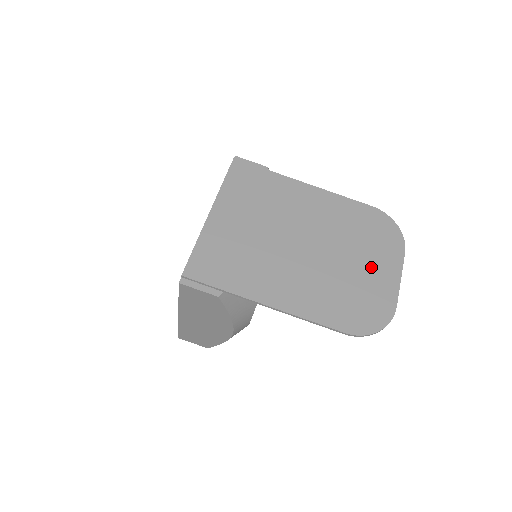
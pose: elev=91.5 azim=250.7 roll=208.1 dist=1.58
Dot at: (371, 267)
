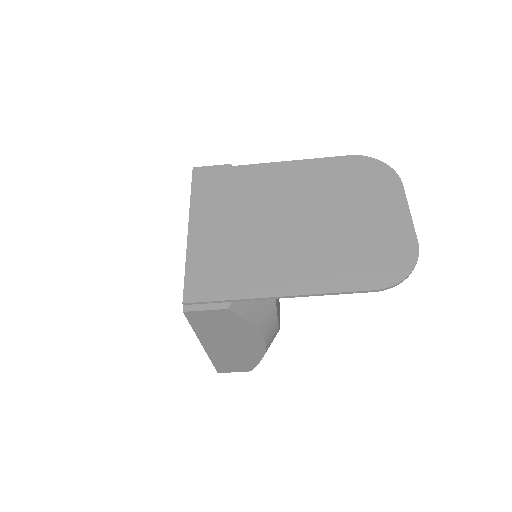
Dot at: (374, 214)
